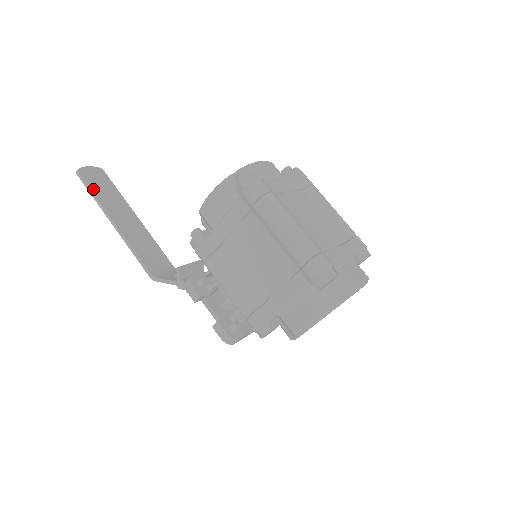
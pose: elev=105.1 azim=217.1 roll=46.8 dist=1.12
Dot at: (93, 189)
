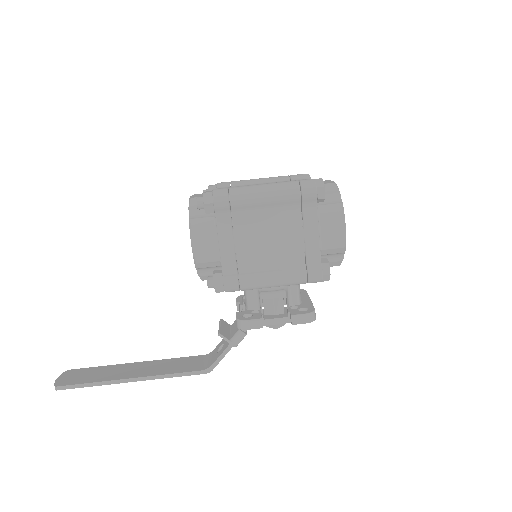
Dot at: (85, 382)
